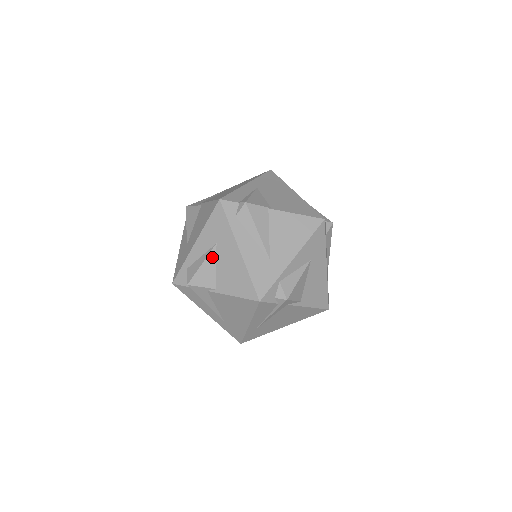
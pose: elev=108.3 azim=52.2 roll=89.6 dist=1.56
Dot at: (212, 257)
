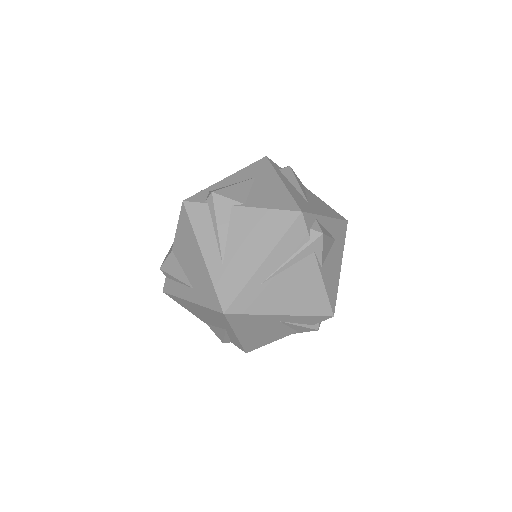
Dot at: (247, 183)
